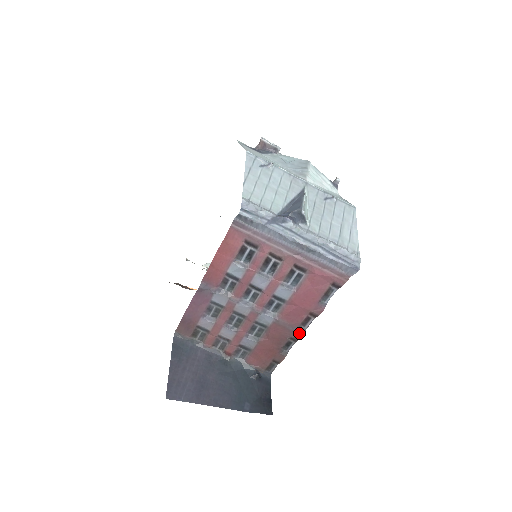
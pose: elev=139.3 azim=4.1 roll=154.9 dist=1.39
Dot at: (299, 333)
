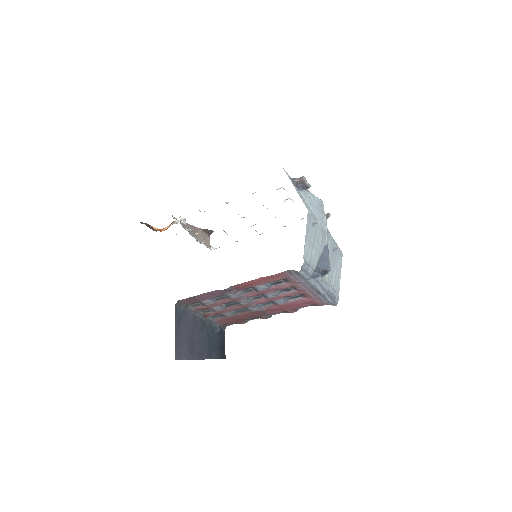
Dot at: (267, 316)
